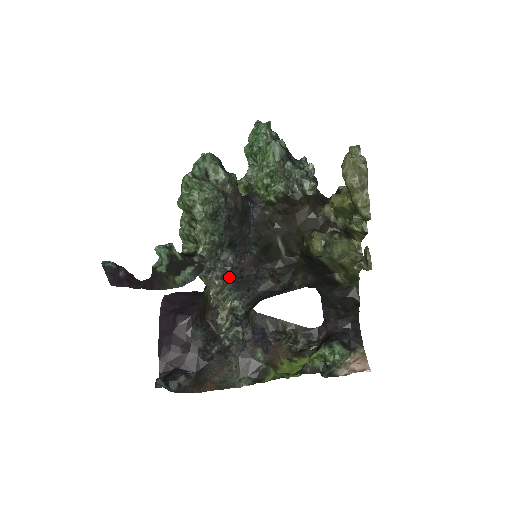
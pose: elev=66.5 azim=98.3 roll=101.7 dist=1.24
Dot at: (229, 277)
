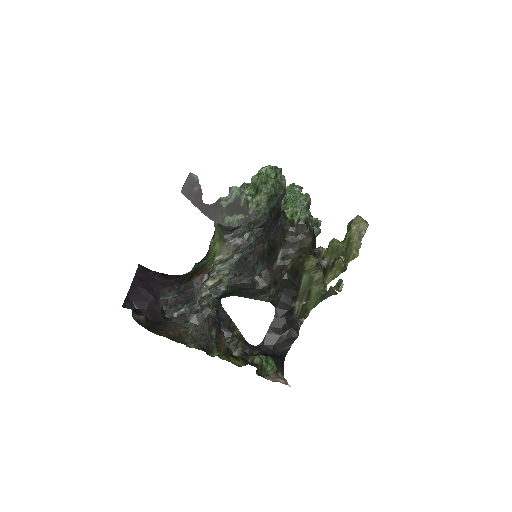
Dot at: (239, 253)
